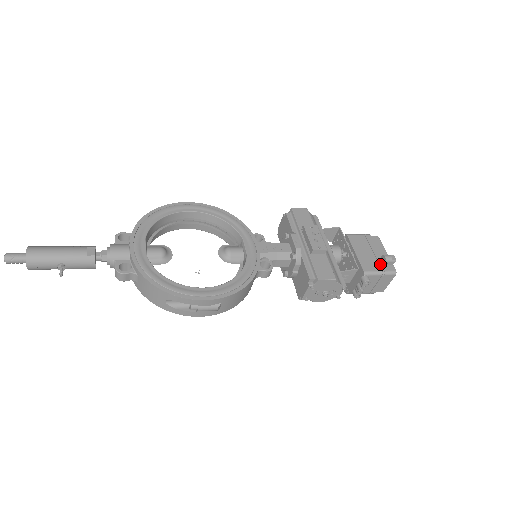
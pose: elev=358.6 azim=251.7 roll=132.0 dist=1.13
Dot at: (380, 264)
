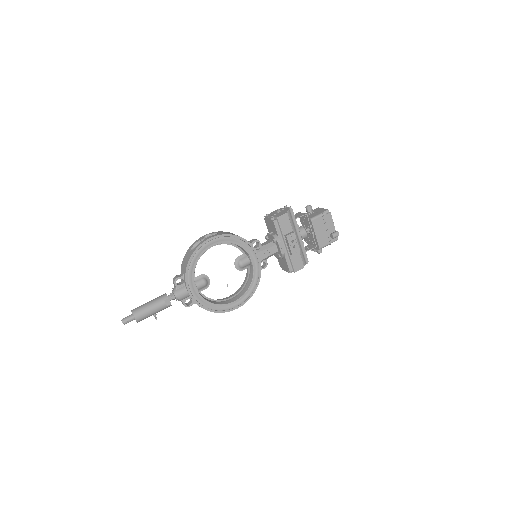
Dot at: (329, 239)
